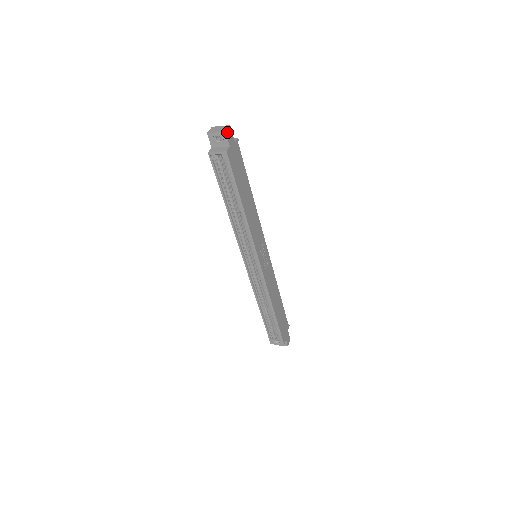
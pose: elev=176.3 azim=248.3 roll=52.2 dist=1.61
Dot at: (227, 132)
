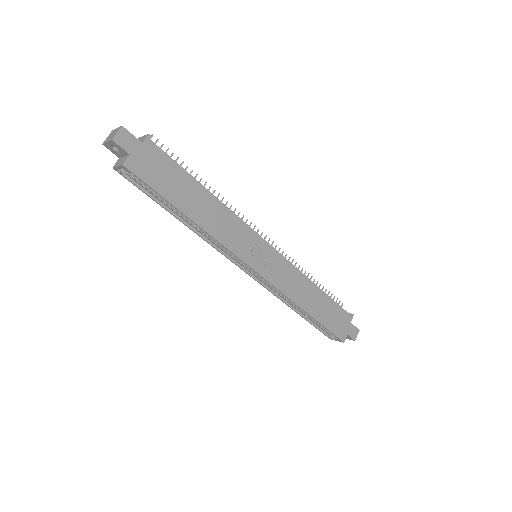
Dot at: (117, 138)
